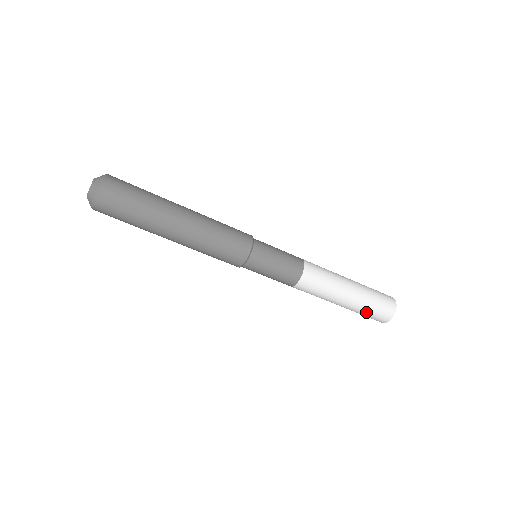
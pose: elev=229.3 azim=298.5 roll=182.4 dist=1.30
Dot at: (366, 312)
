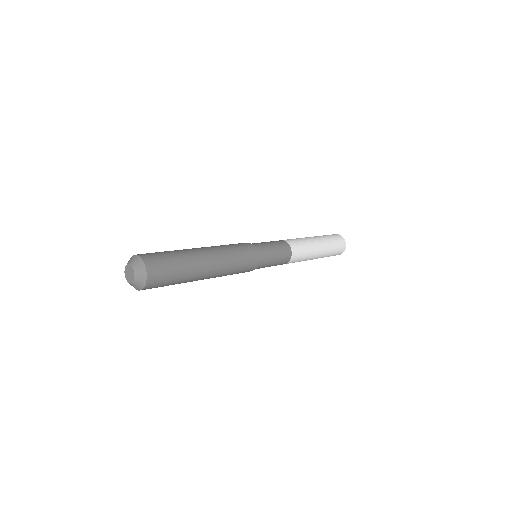
Dot at: occluded
